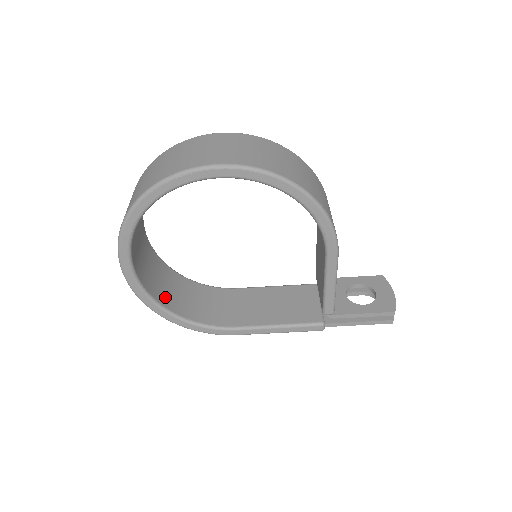
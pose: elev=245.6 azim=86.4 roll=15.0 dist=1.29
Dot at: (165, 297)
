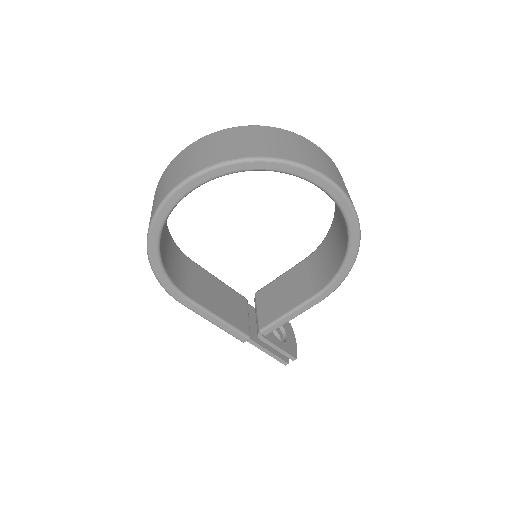
Dot at: occluded
